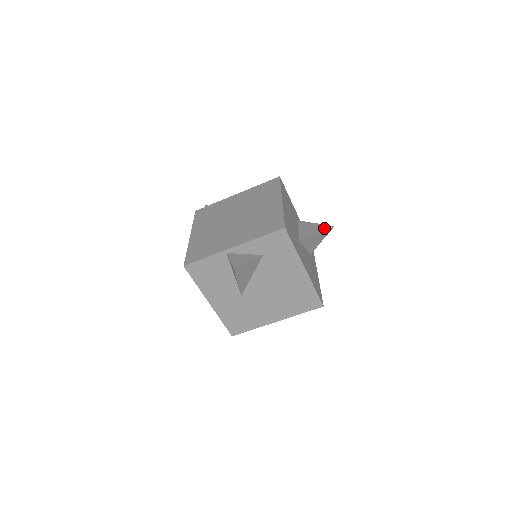
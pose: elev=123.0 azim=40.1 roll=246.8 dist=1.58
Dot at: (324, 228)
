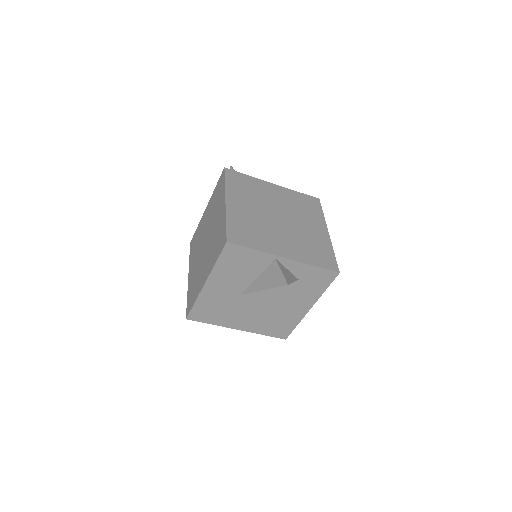
Dot at: occluded
